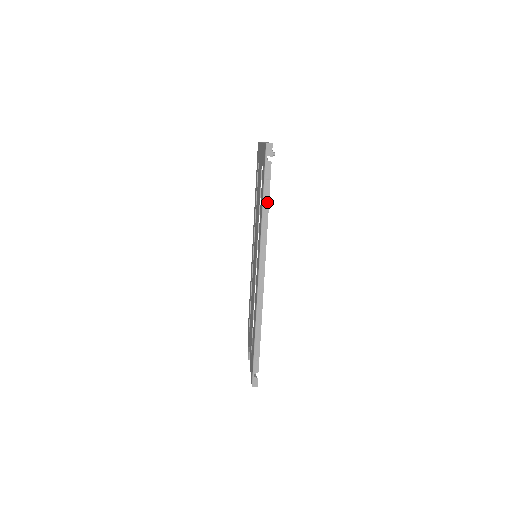
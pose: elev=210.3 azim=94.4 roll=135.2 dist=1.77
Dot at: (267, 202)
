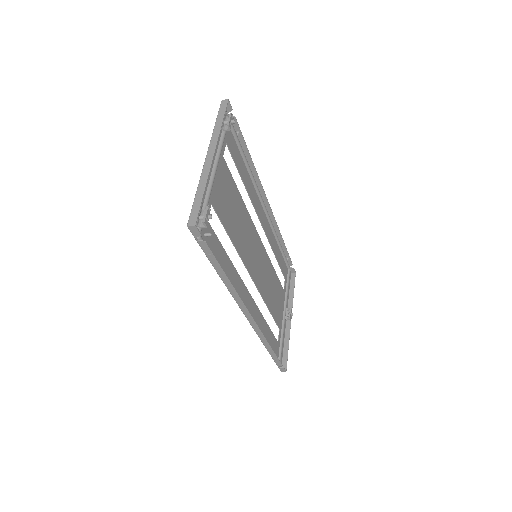
Dot at: (222, 272)
